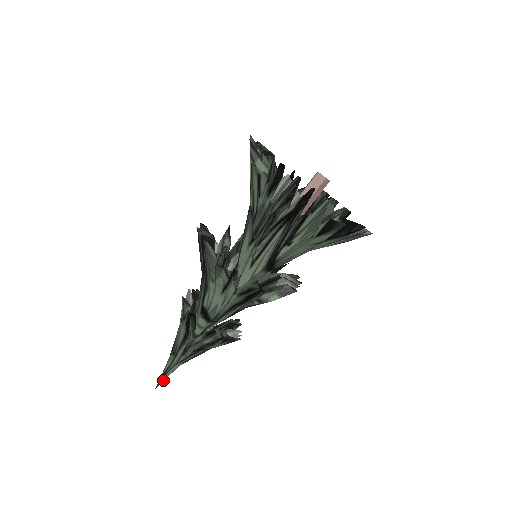
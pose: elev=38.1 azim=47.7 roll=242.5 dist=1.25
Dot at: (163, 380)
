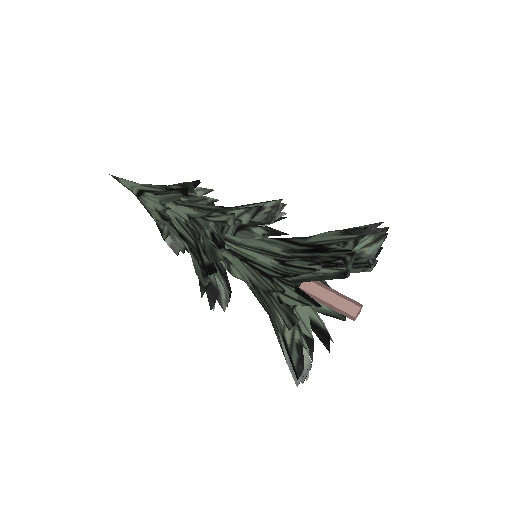
Dot at: (119, 181)
